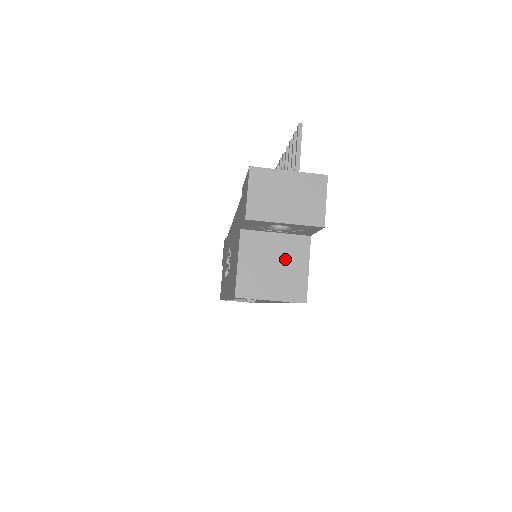
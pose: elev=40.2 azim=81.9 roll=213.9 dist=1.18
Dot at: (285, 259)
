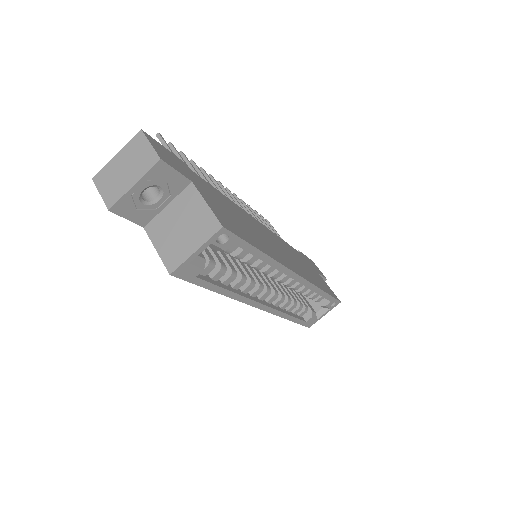
Dot at: (185, 214)
